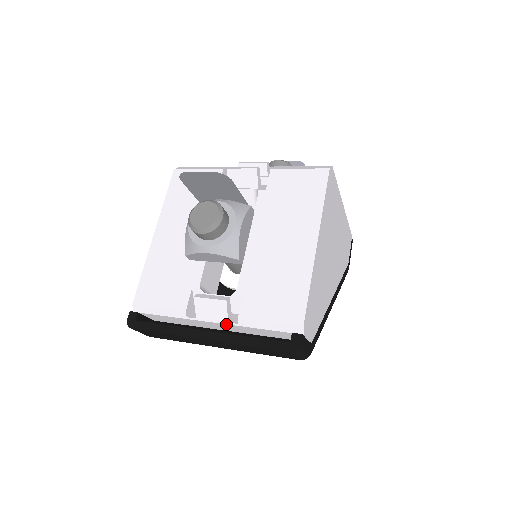
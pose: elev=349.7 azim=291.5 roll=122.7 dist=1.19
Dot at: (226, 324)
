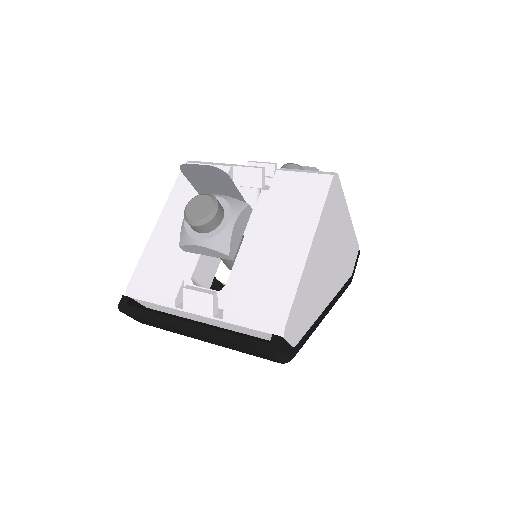
Dot at: (211, 318)
